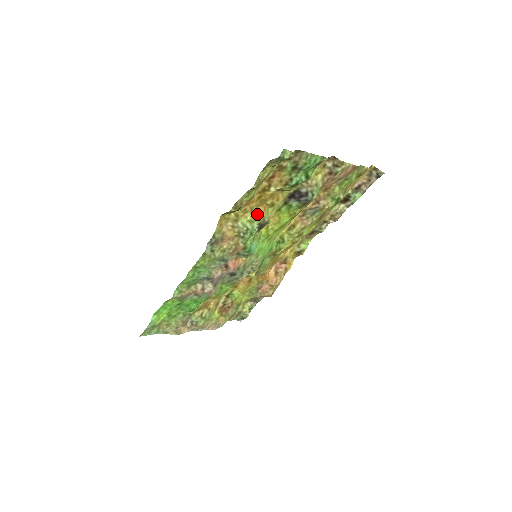
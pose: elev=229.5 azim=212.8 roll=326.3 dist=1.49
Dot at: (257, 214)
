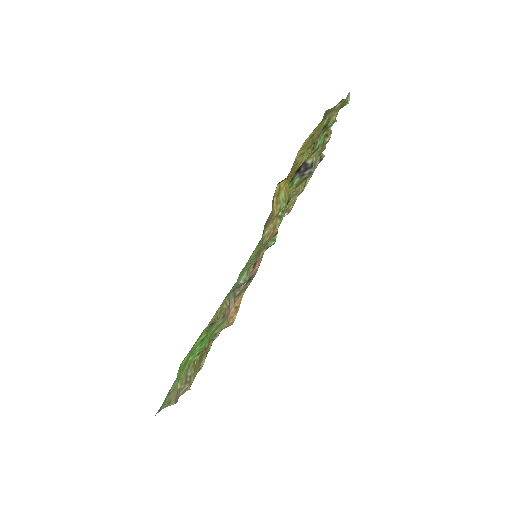
Dot at: (285, 189)
